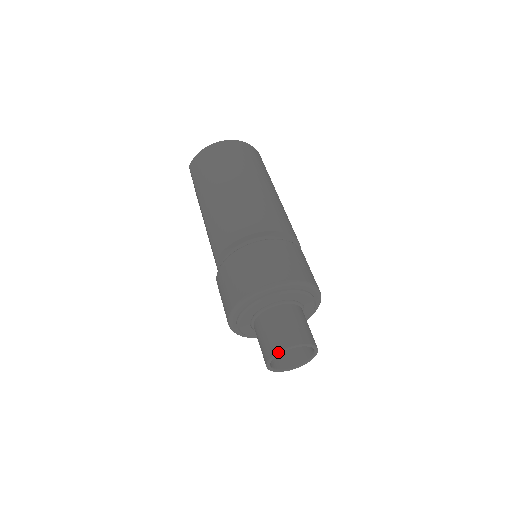
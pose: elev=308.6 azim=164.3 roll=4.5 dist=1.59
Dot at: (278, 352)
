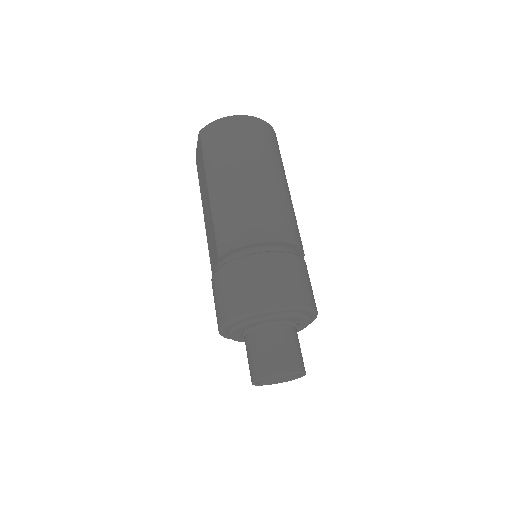
Dot at: (271, 376)
